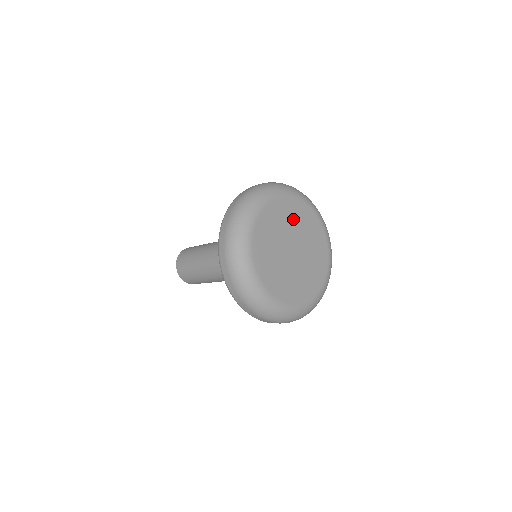
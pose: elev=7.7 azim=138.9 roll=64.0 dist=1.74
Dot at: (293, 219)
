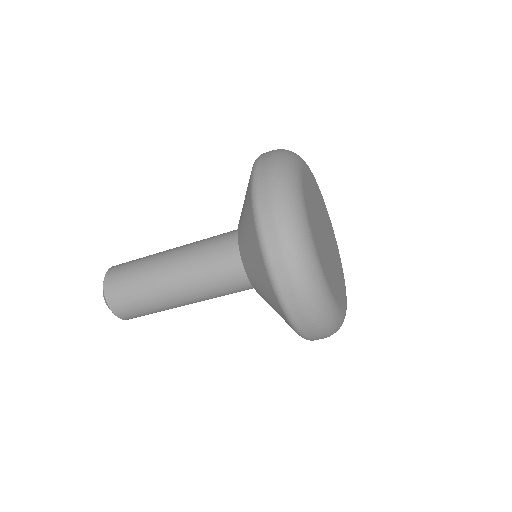
Dot at: (325, 216)
